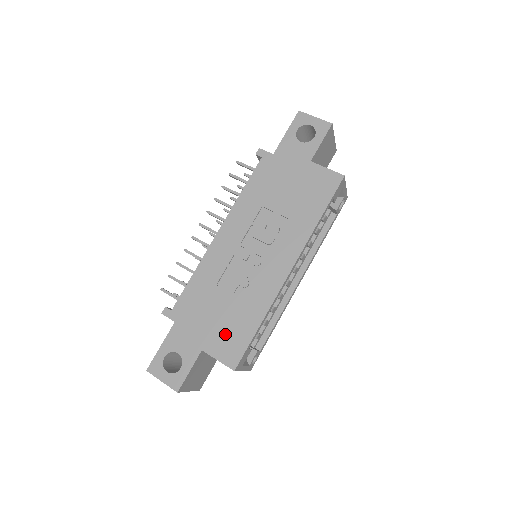
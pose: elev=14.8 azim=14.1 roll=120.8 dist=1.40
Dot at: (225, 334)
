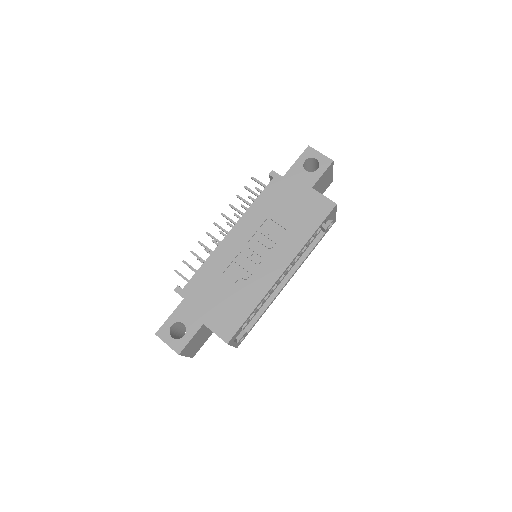
Dot at: (224, 314)
